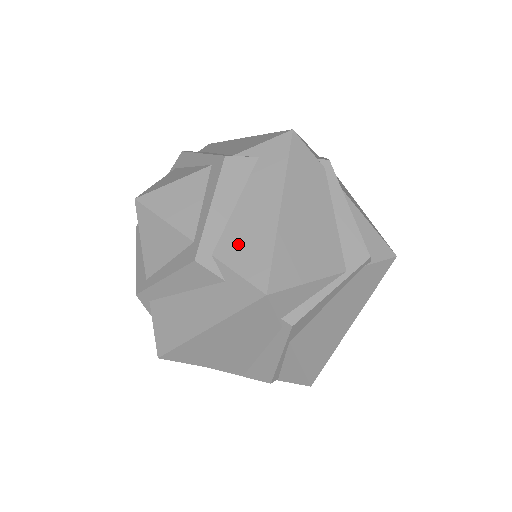
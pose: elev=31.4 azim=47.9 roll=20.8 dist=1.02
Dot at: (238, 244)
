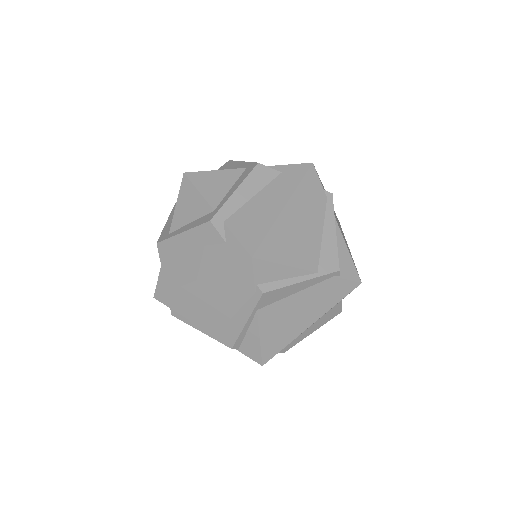
Dot at: (245, 221)
